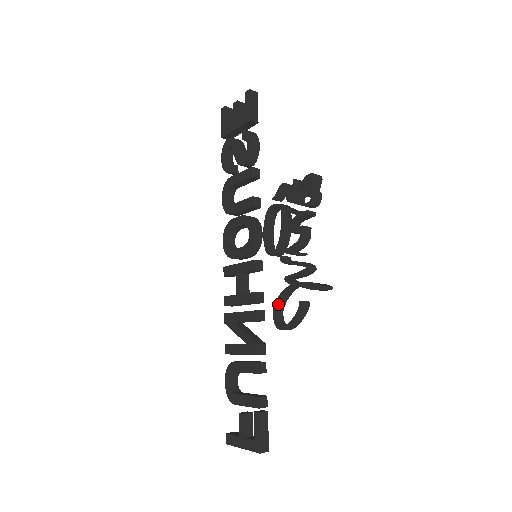
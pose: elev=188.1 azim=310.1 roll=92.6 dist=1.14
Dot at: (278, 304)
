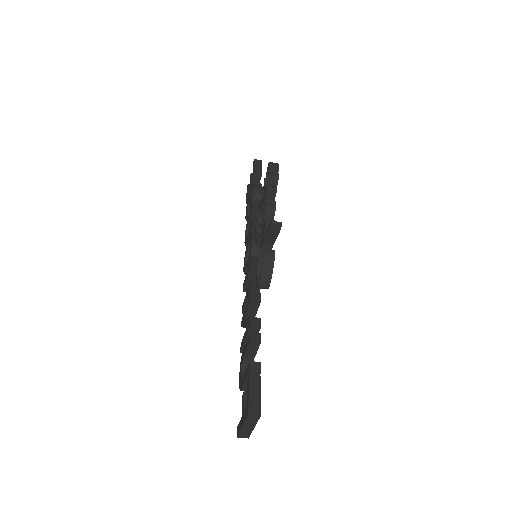
Dot at: (259, 271)
